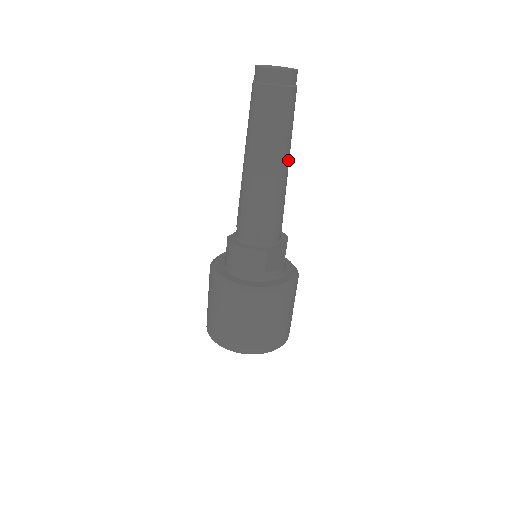
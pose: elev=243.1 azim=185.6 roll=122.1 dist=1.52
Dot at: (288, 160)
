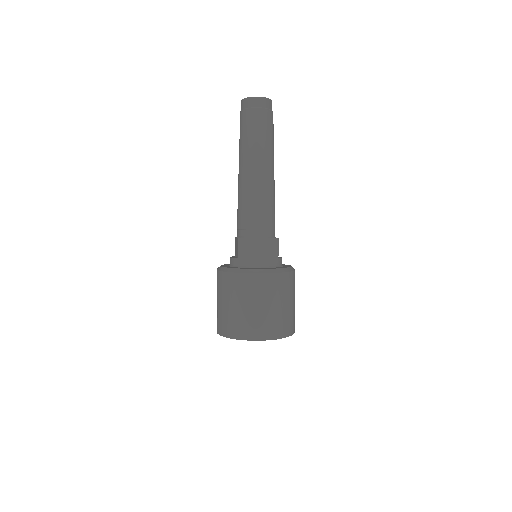
Dot at: occluded
